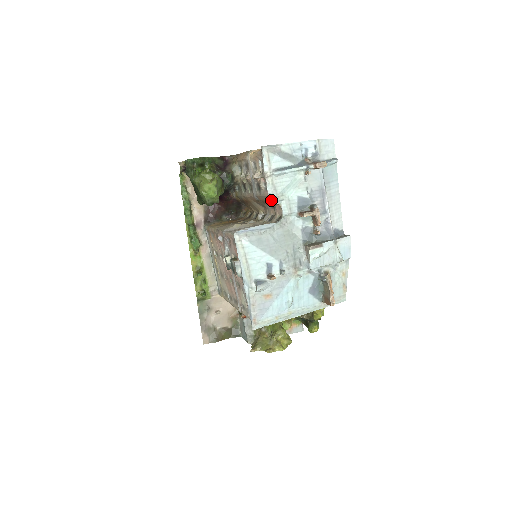
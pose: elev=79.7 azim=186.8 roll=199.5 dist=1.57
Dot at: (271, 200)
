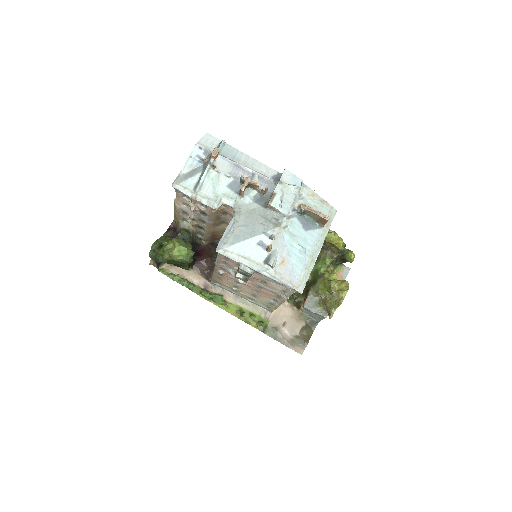
Dot at: (214, 207)
